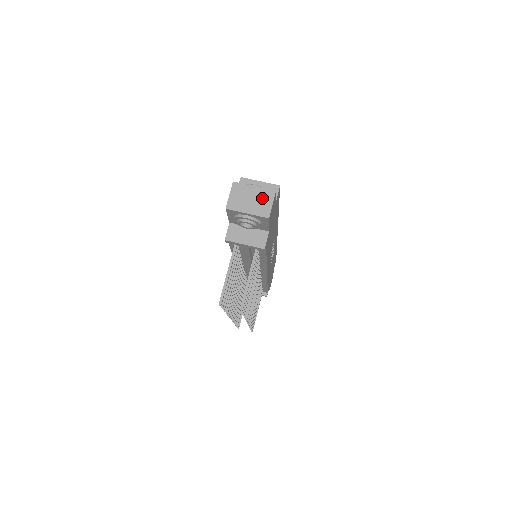
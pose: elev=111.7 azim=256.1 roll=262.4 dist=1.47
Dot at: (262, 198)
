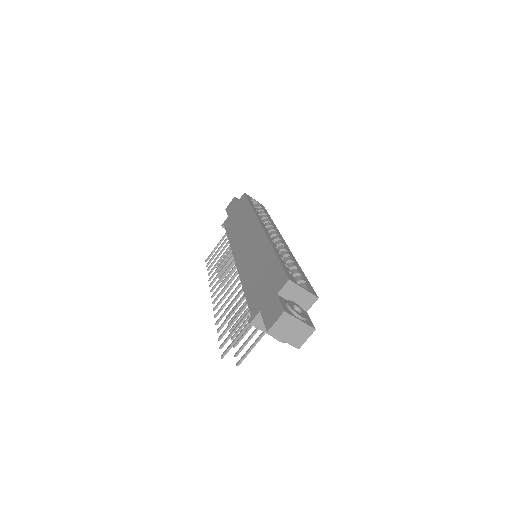
Dot at: (302, 332)
